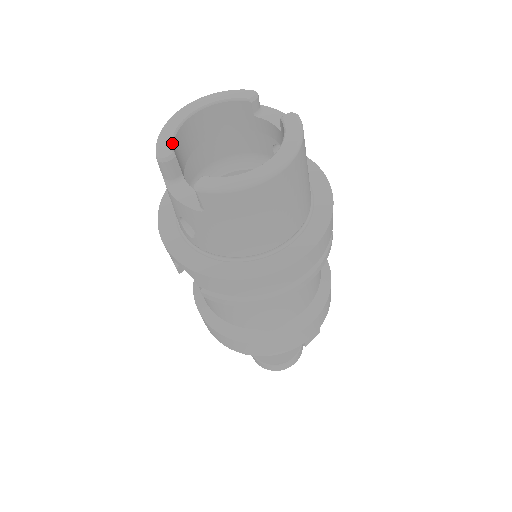
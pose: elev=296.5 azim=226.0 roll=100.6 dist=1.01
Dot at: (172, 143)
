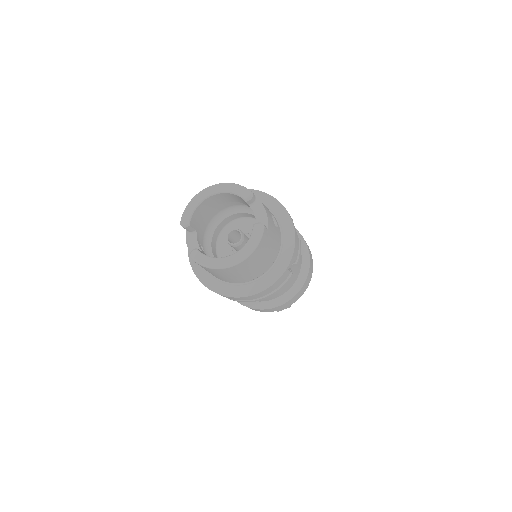
Dot at: (191, 215)
